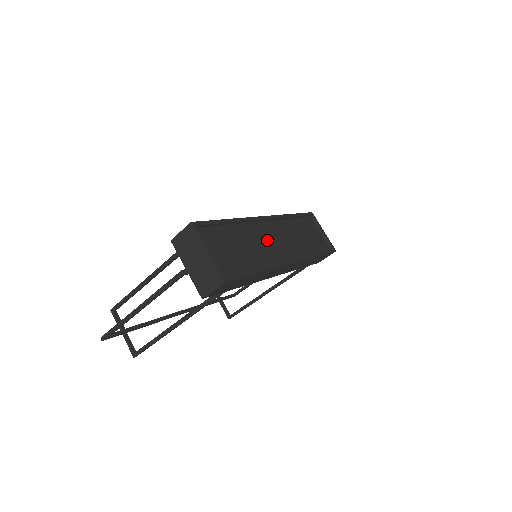
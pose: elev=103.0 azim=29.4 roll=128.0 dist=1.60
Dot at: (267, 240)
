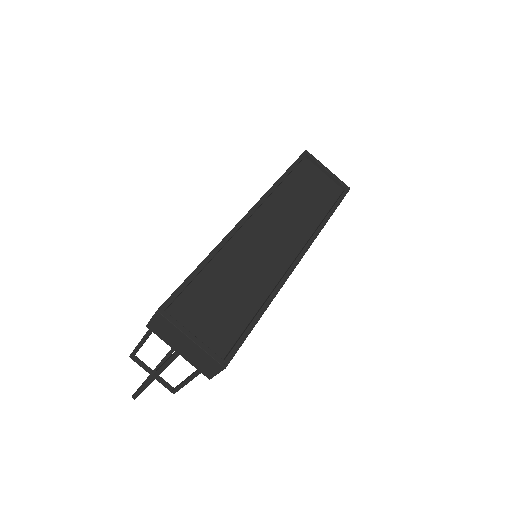
Dot at: (261, 247)
